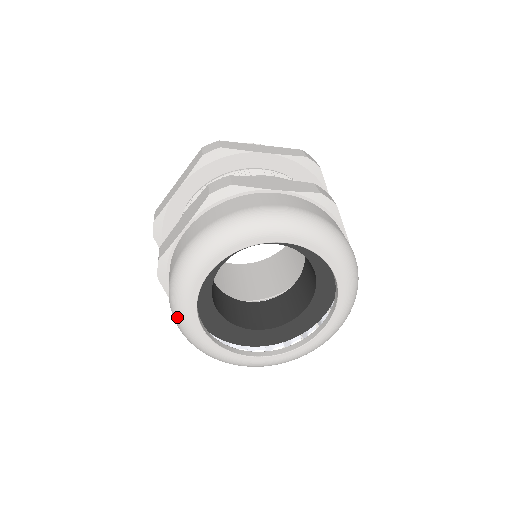
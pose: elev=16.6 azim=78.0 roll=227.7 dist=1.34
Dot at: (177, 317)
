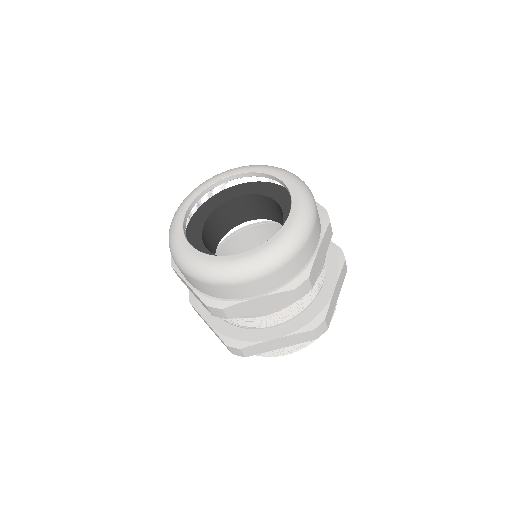
Dot at: (172, 248)
